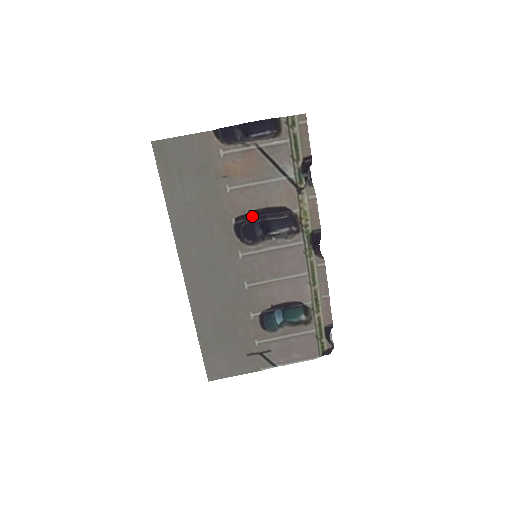
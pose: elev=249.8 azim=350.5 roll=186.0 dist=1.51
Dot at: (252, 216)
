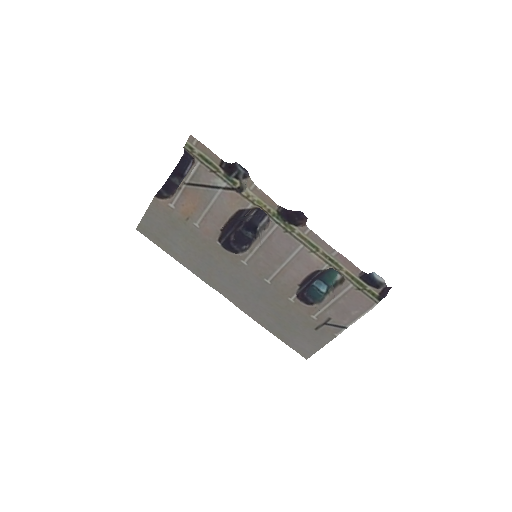
Dot at: (229, 230)
